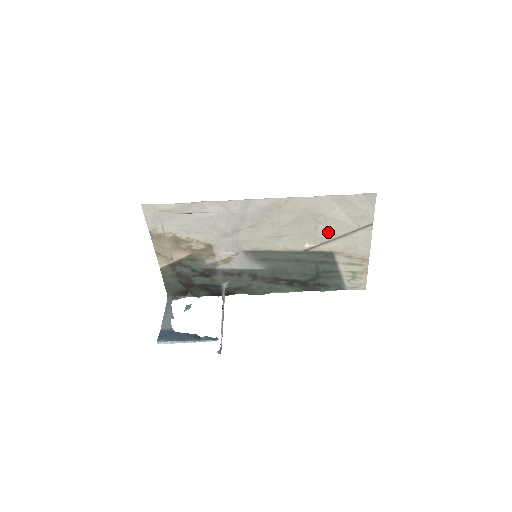
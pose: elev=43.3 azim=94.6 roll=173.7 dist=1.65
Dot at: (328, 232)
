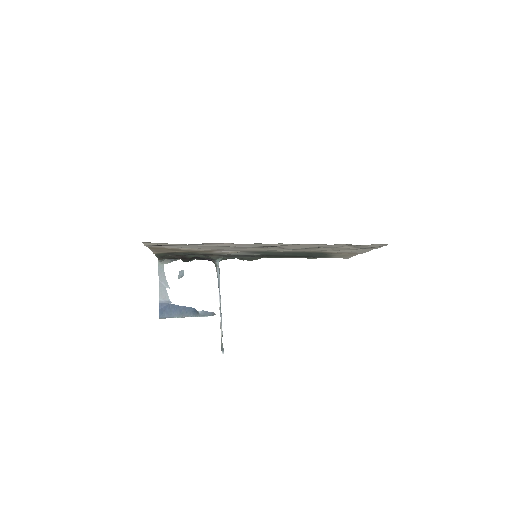
Dot at: (332, 249)
